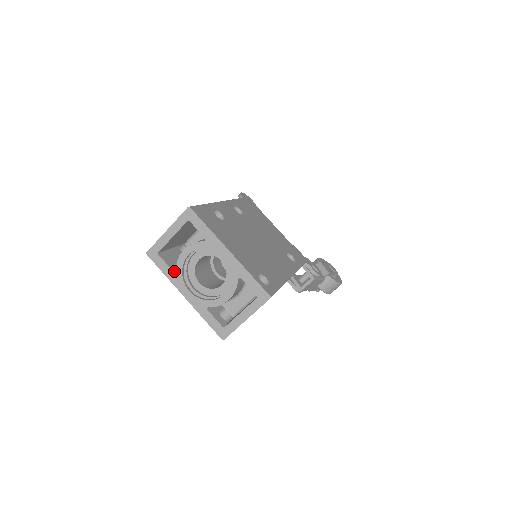
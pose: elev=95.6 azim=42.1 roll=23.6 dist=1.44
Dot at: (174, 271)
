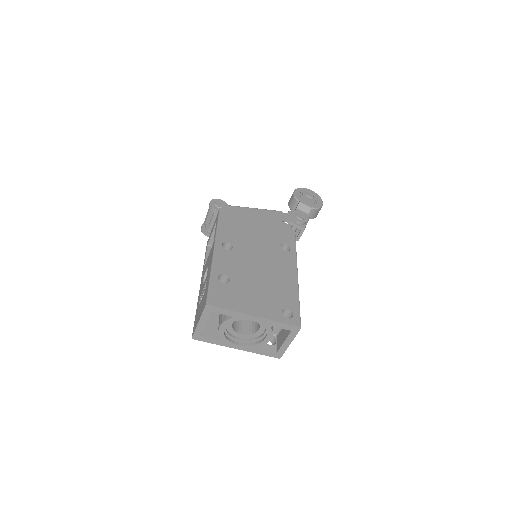
Dot at: (220, 340)
